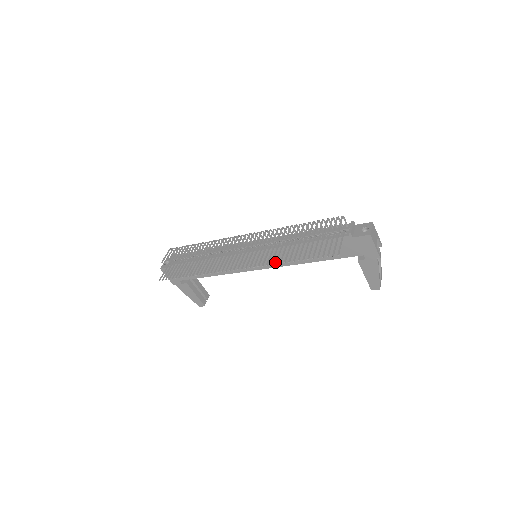
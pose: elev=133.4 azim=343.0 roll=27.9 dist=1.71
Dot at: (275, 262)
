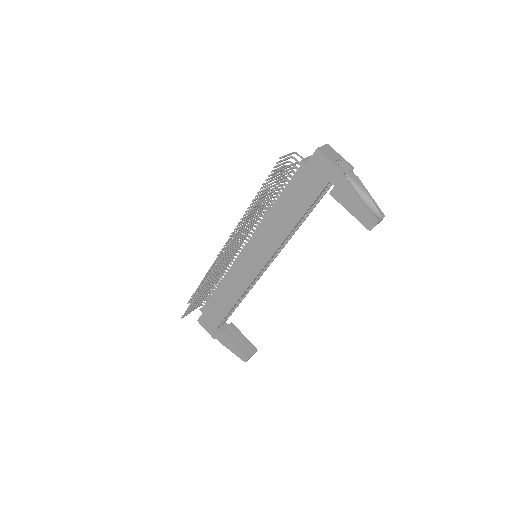
Dot at: (240, 226)
